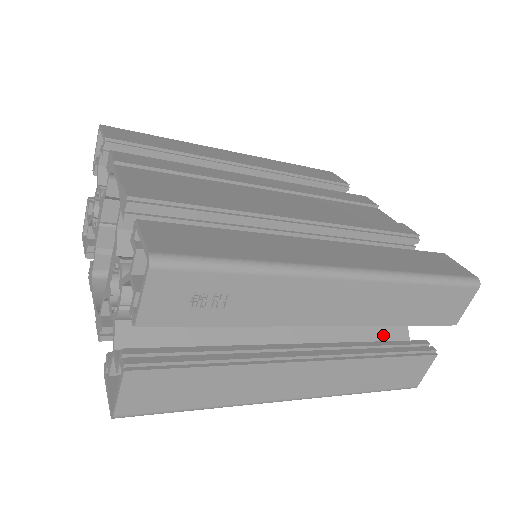
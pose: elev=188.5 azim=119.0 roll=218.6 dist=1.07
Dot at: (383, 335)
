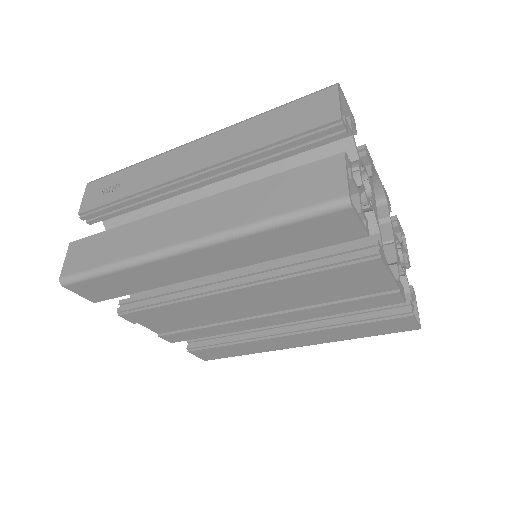
Dot at: occluded
